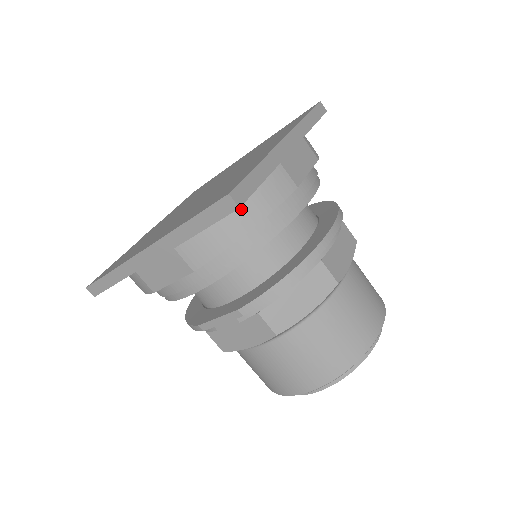
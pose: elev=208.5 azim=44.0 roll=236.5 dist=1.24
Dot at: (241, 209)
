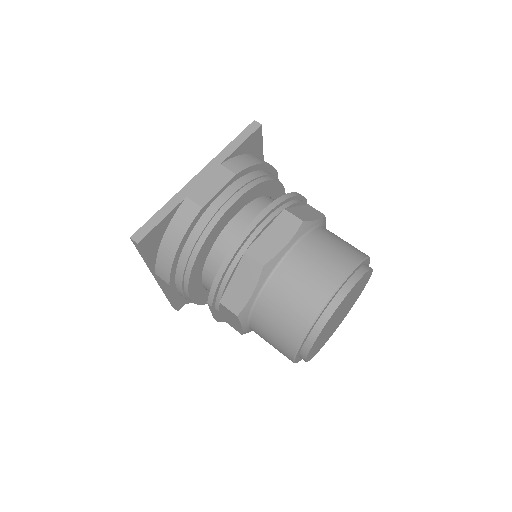
Dot at: (168, 238)
